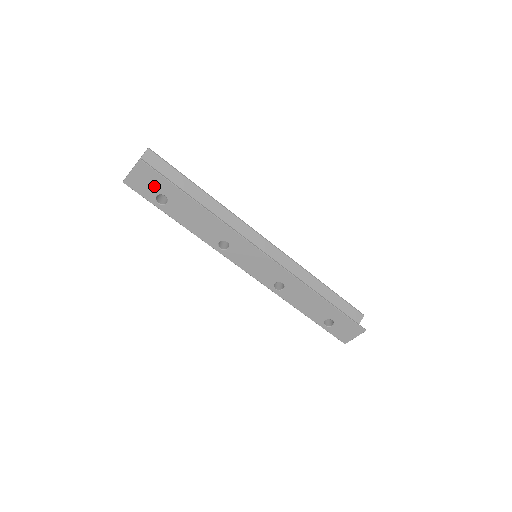
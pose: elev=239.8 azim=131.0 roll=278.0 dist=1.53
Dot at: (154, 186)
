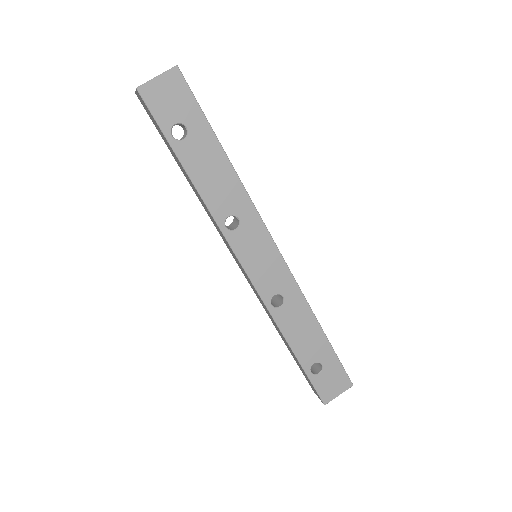
Dot at: (178, 109)
